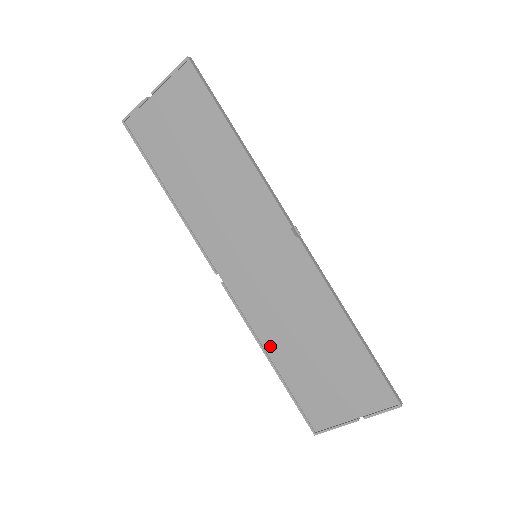
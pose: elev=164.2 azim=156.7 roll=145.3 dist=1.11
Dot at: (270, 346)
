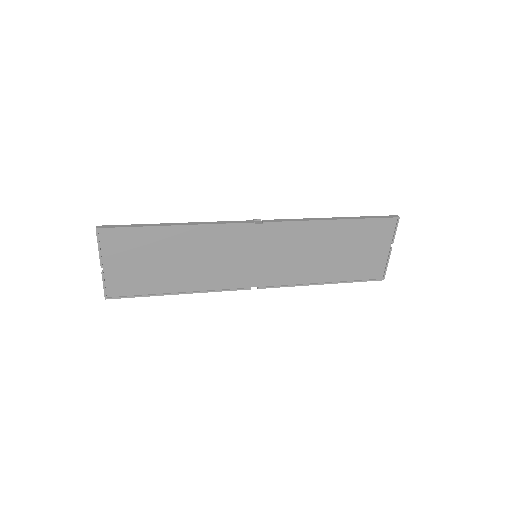
Dot at: (316, 278)
